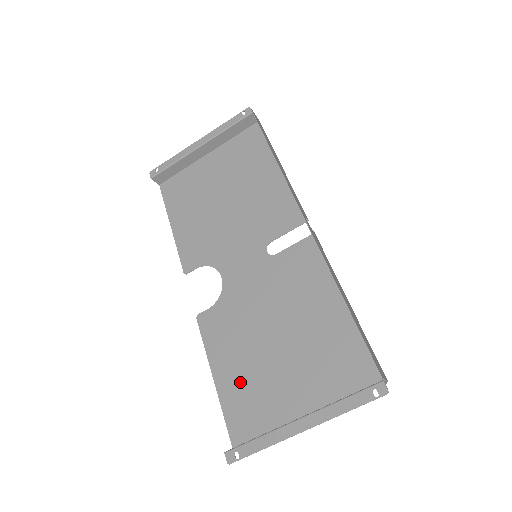
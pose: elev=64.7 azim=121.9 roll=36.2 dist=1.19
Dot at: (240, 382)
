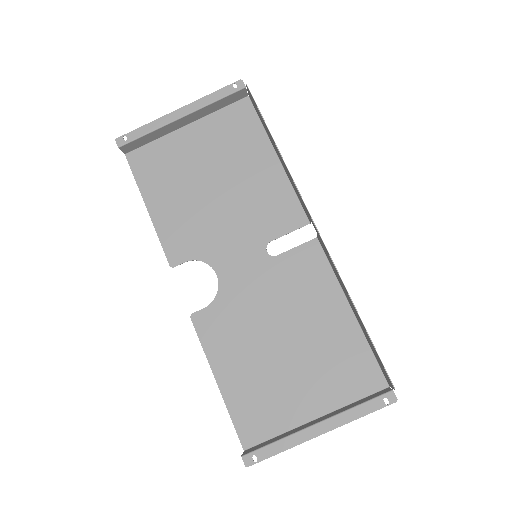
Dot at: (246, 385)
